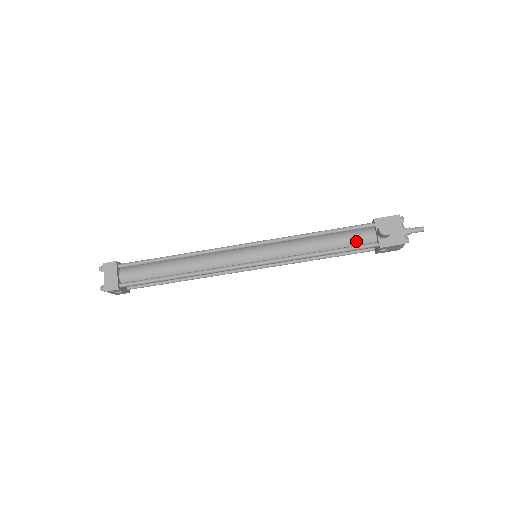
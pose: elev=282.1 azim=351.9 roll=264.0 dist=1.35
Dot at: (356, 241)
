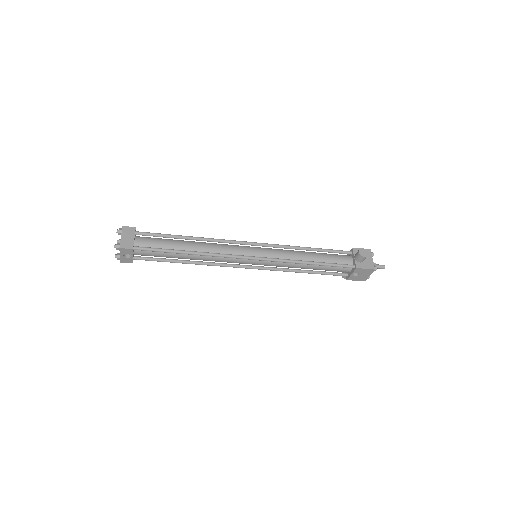
Dot at: (338, 261)
